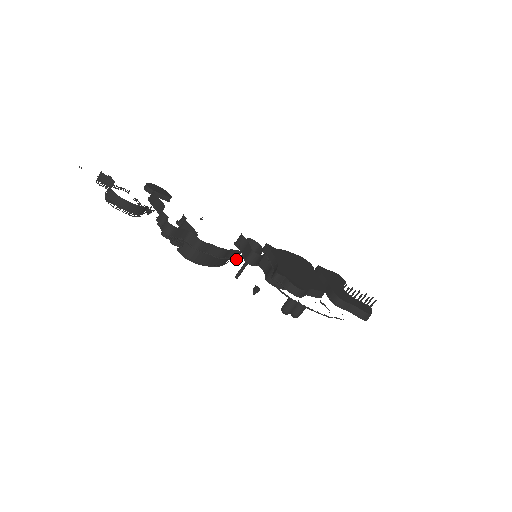
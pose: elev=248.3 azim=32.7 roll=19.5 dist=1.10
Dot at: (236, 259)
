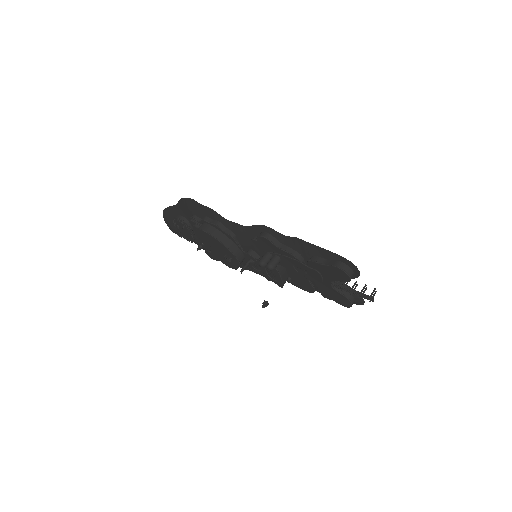
Dot at: (231, 236)
